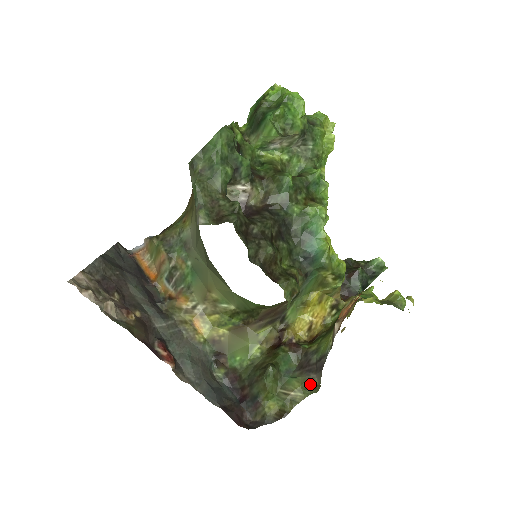
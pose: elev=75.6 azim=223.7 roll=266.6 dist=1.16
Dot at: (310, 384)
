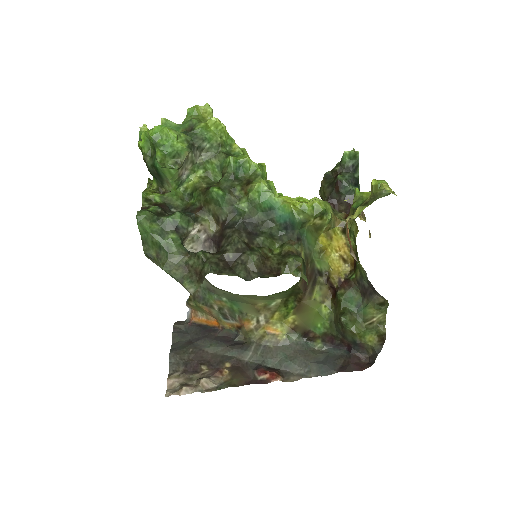
Dot at: (379, 303)
